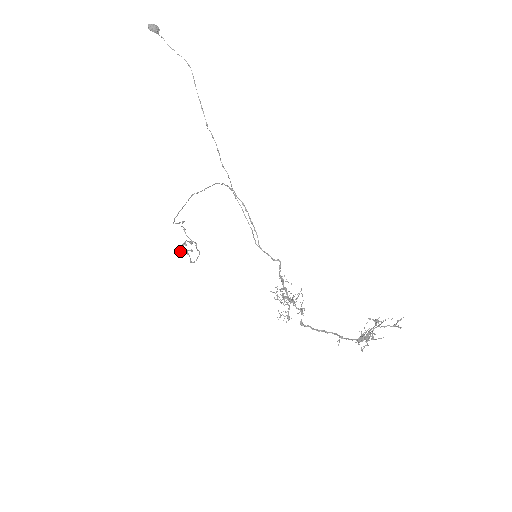
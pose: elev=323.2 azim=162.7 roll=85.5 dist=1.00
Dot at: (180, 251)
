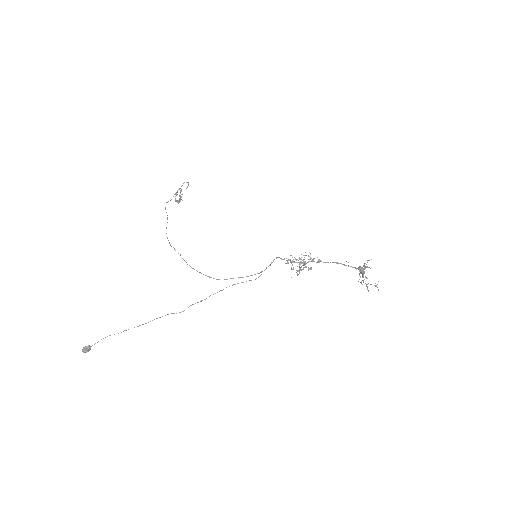
Dot at: occluded
